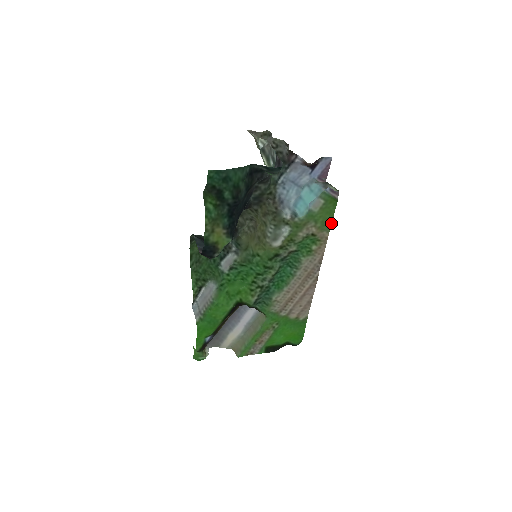
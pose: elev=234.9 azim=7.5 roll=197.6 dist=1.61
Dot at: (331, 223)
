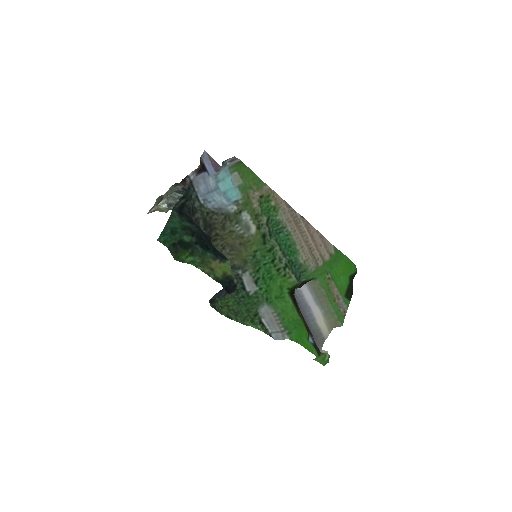
Dot at: (259, 178)
